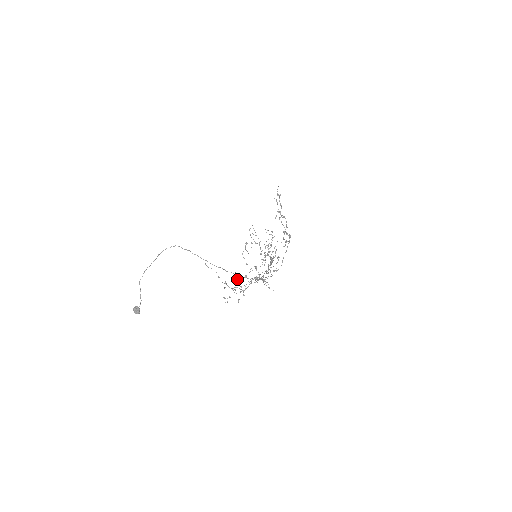
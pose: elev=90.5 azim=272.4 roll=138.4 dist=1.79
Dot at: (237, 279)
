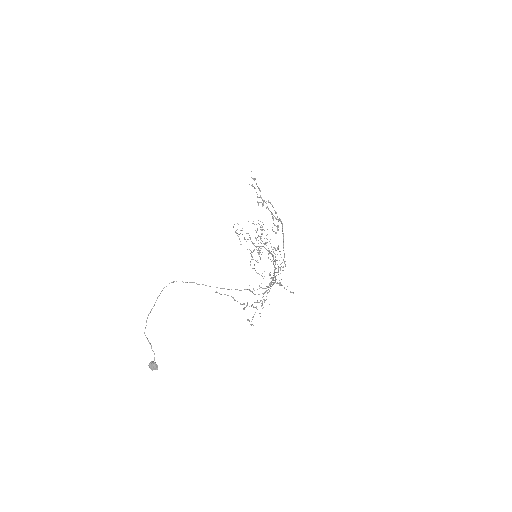
Dot at: occluded
